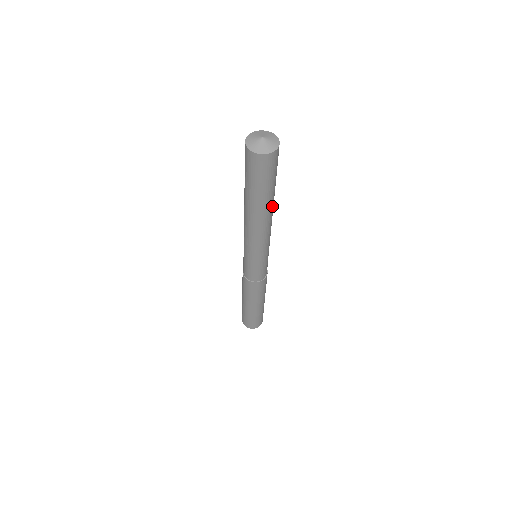
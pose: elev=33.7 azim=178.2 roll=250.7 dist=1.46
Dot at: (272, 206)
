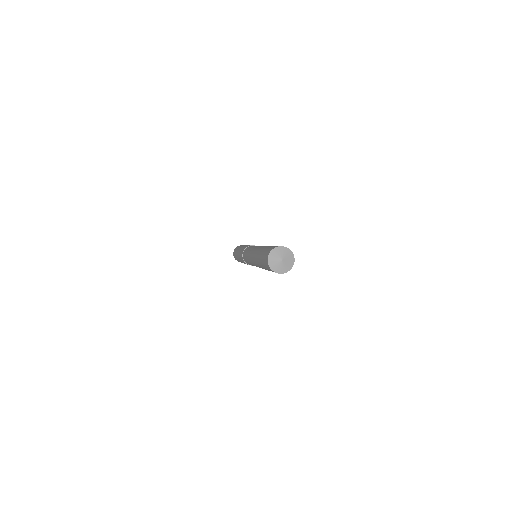
Dot at: occluded
